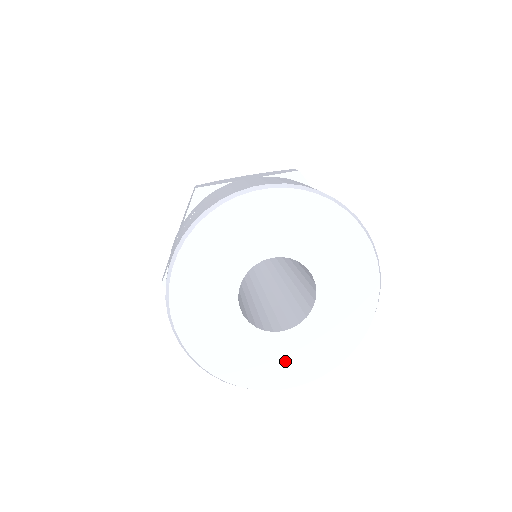
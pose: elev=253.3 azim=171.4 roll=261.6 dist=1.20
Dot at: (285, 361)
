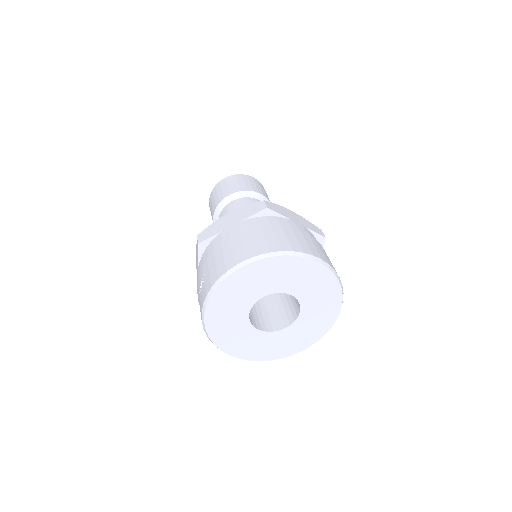
Dot at: (292, 341)
